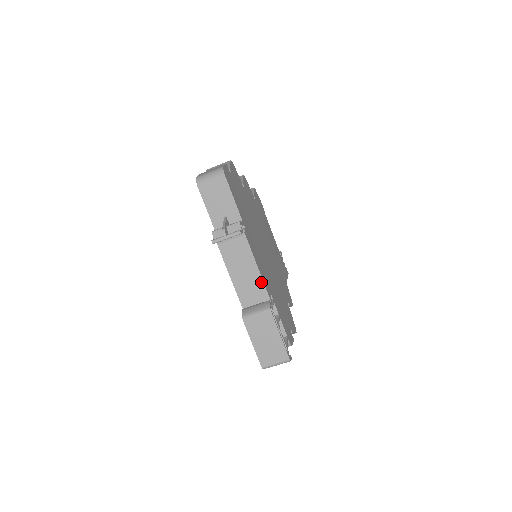
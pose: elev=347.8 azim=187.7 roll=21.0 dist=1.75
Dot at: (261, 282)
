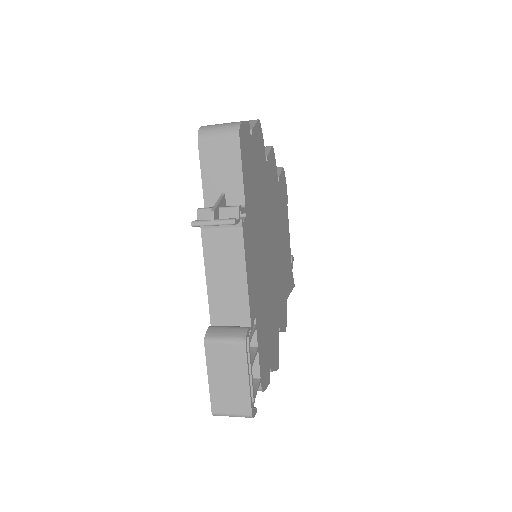
Dot at: (245, 298)
